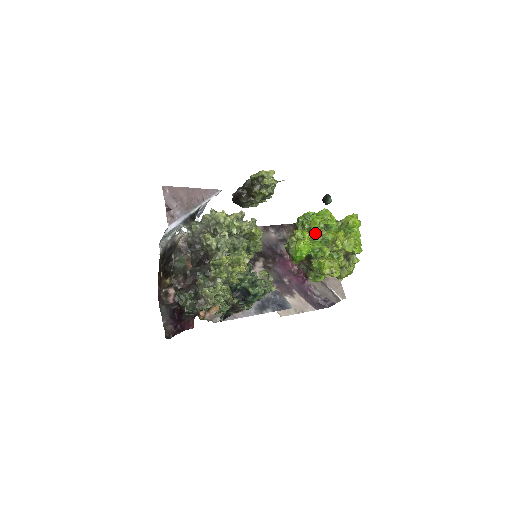
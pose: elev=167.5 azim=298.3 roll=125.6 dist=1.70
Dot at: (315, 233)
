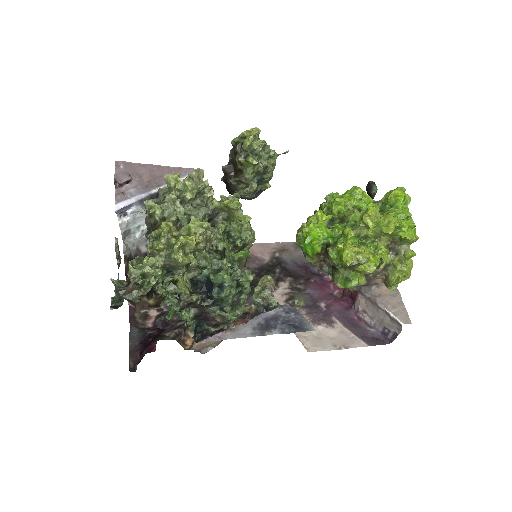
Dot at: (340, 218)
